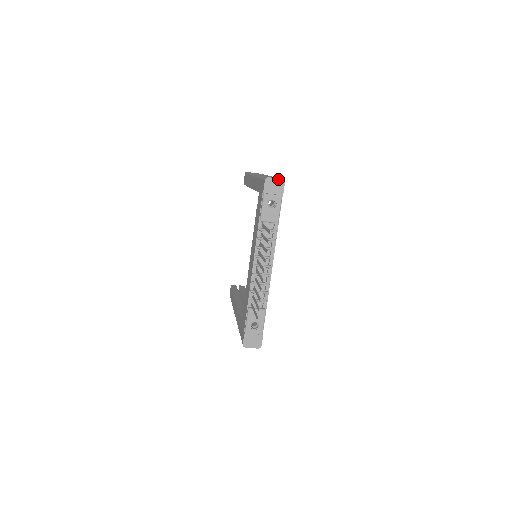
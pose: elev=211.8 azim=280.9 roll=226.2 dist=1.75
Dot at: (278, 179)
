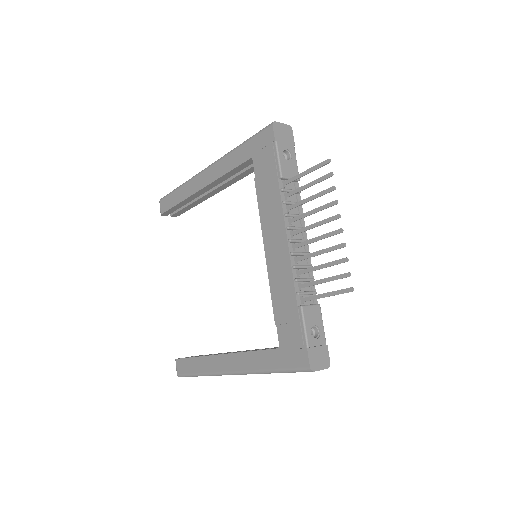
Dot at: (285, 125)
